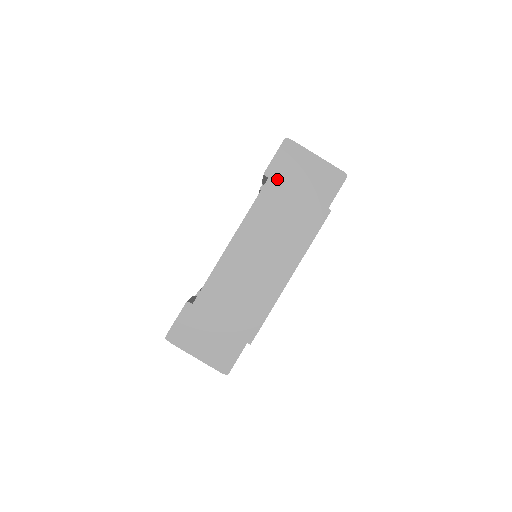
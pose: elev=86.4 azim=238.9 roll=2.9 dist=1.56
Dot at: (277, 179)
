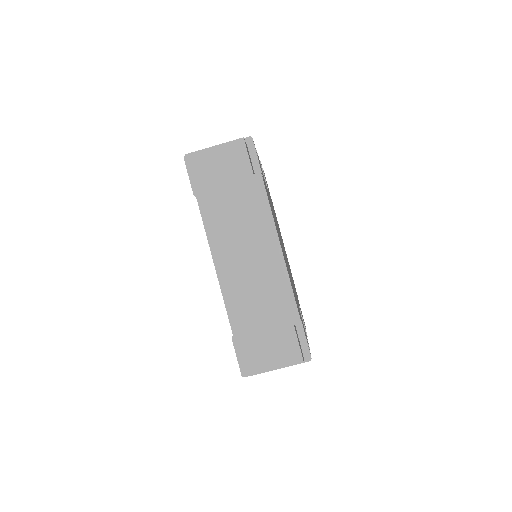
Dot at: (202, 191)
